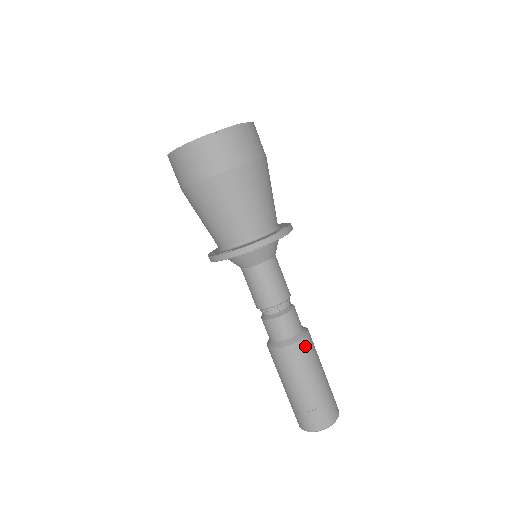
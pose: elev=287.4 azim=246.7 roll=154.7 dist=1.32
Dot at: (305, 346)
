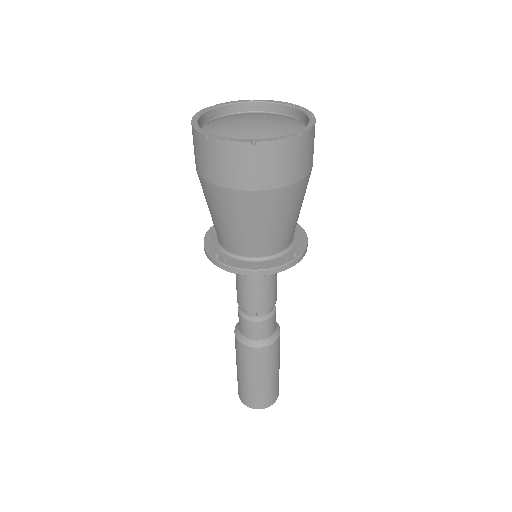
Dot at: (269, 351)
